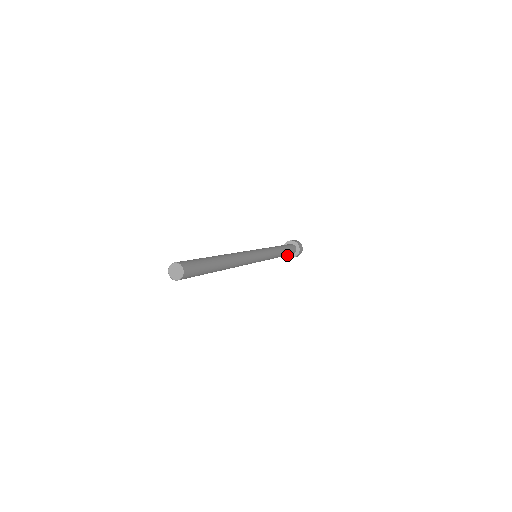
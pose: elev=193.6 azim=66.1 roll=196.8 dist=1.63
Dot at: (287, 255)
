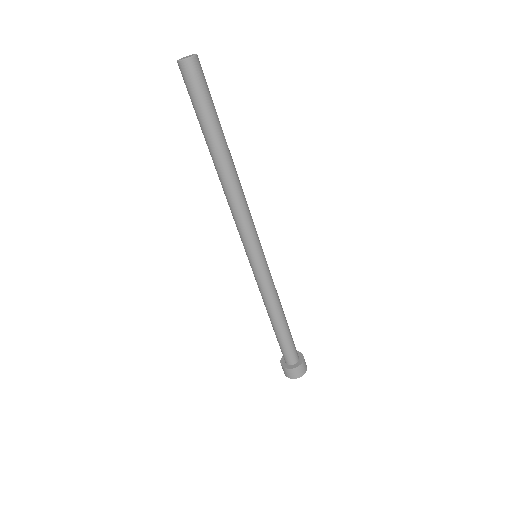
Dot at: (284, 366)
